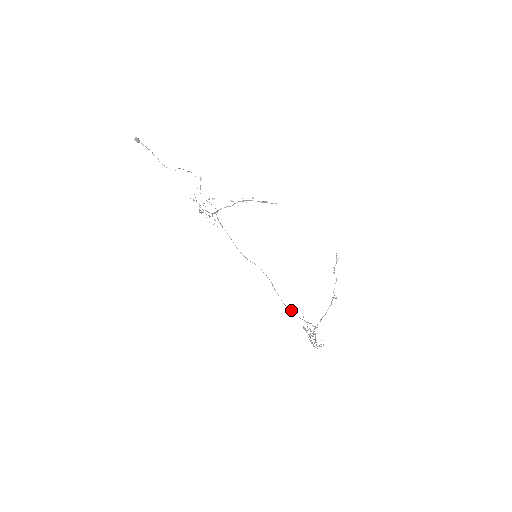
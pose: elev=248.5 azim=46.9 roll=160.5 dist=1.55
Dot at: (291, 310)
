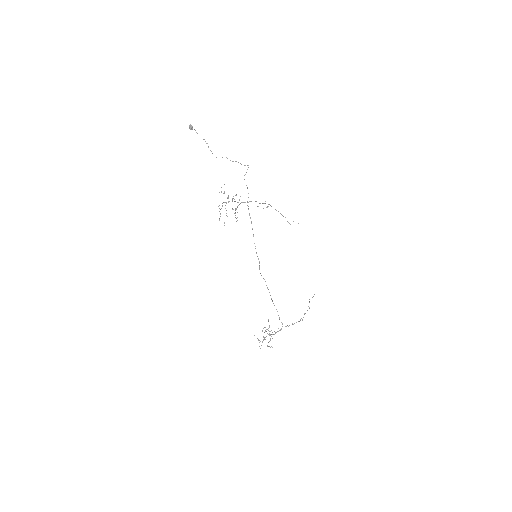
Dot at: occluded
